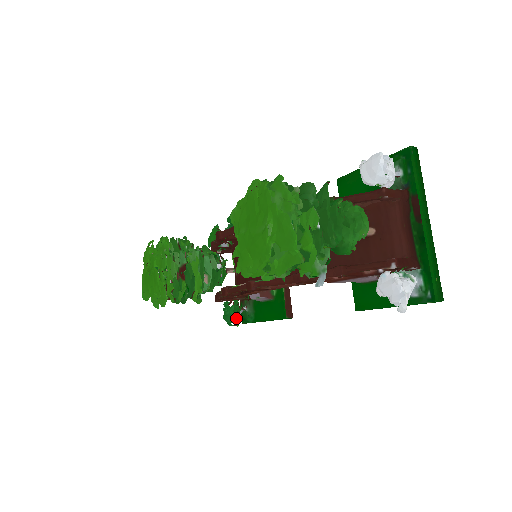
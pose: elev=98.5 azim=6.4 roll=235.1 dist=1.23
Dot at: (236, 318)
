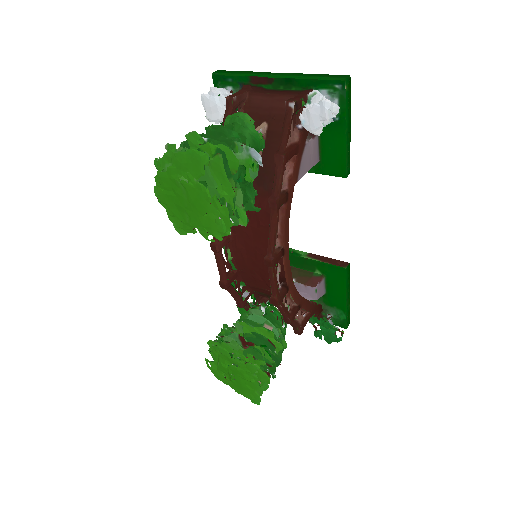
Dot at: (331, 327)
